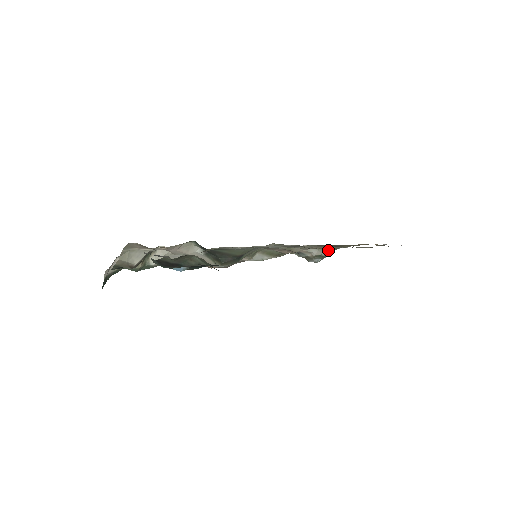
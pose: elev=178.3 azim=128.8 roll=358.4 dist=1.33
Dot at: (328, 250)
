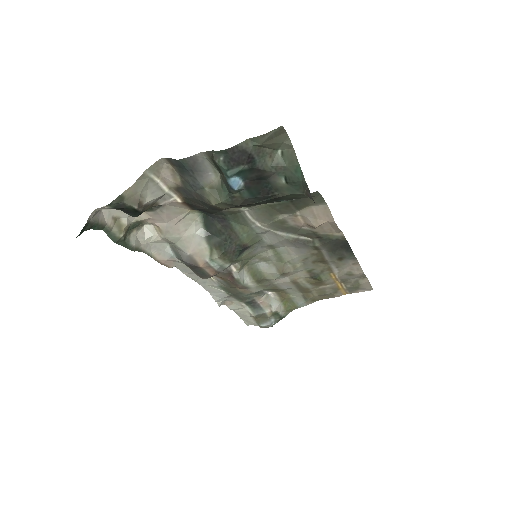
Dot at: (287, 307)
